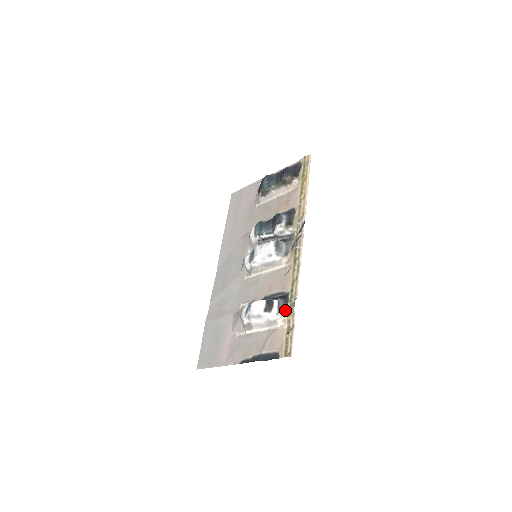
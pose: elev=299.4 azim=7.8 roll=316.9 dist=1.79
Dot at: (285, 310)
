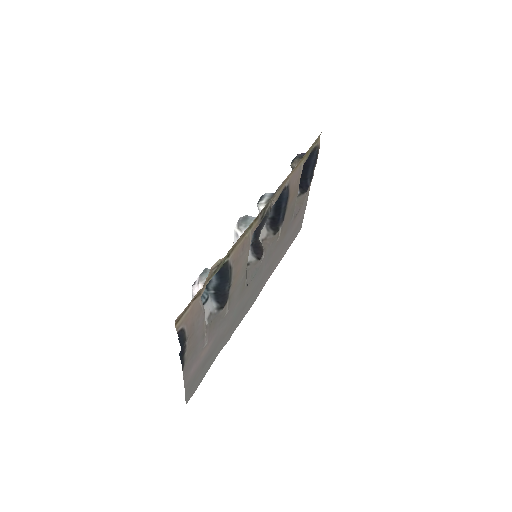
Dot at: (210, 278)
